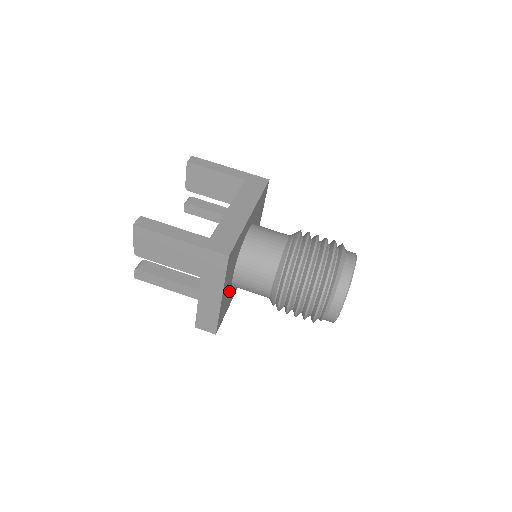
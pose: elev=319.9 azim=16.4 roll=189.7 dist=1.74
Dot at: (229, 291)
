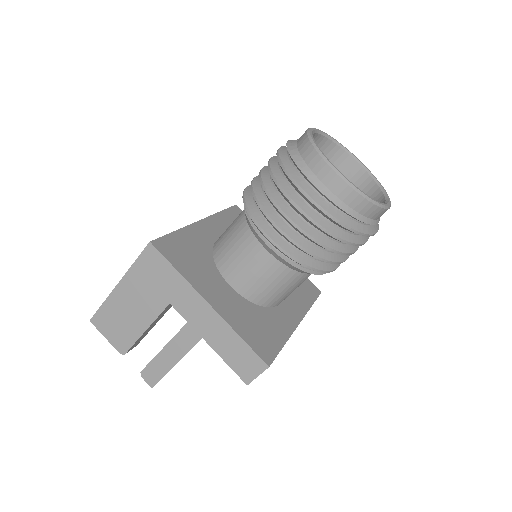
Dot at: (246, 308)
